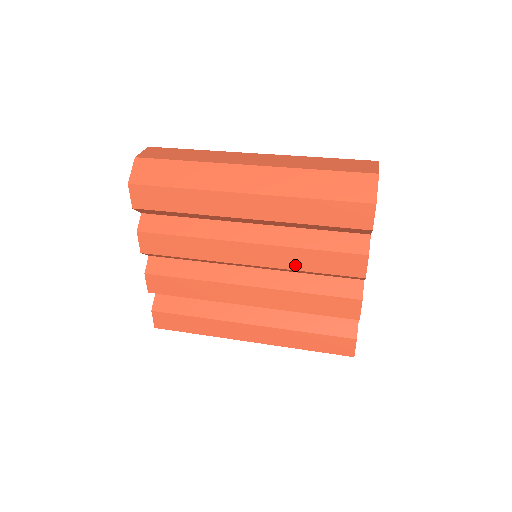
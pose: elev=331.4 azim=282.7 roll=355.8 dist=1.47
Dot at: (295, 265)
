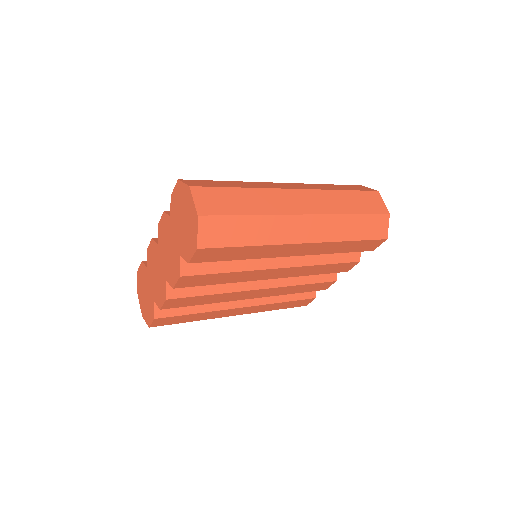
Dot at: (307, 273)
